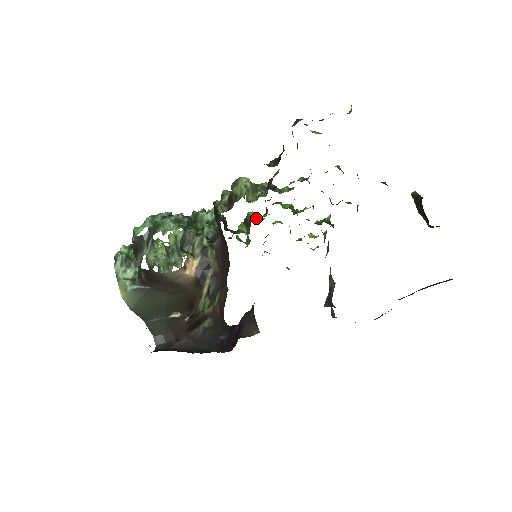
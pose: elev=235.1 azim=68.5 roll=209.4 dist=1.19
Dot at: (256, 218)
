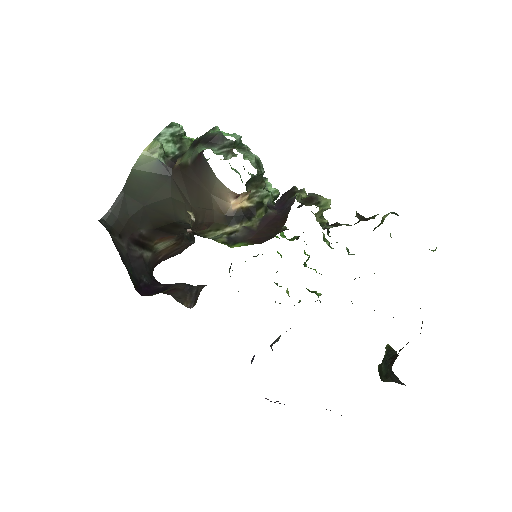
Dot at: (283, 234)
